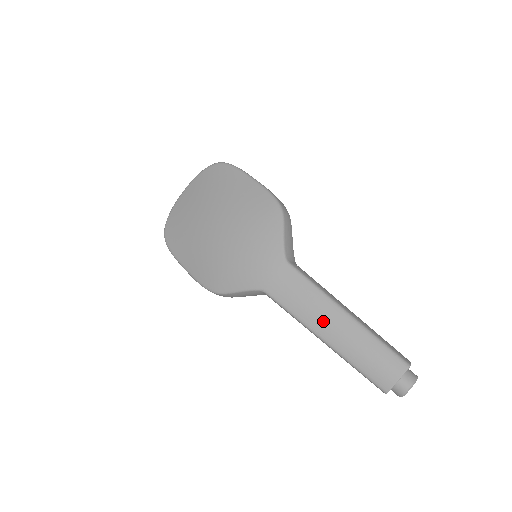
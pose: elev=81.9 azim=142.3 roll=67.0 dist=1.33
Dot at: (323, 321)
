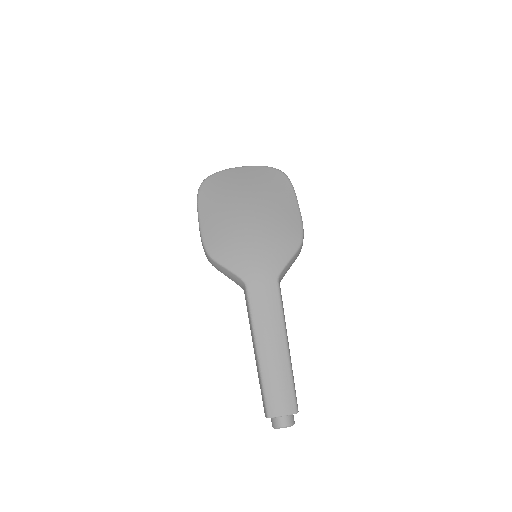
Dot at: (268, 338)
